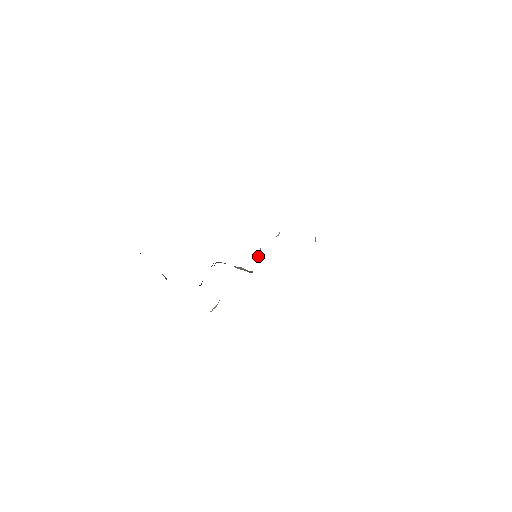
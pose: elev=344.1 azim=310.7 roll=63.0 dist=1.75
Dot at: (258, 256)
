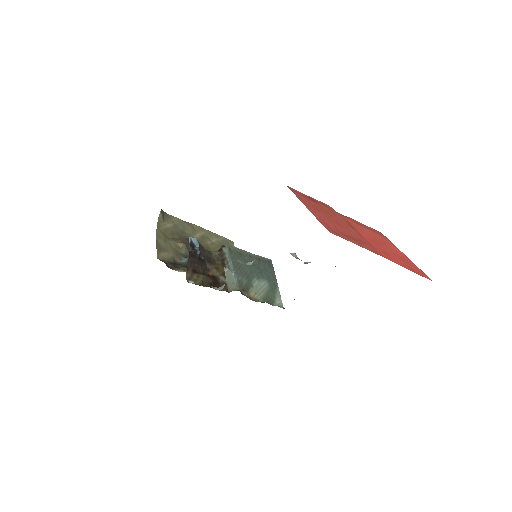
Dot at: occluded
